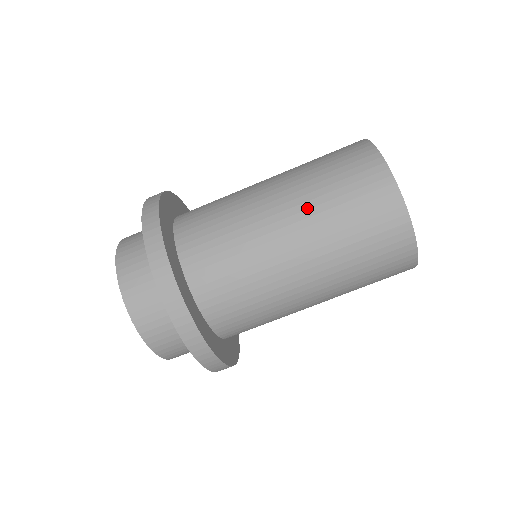
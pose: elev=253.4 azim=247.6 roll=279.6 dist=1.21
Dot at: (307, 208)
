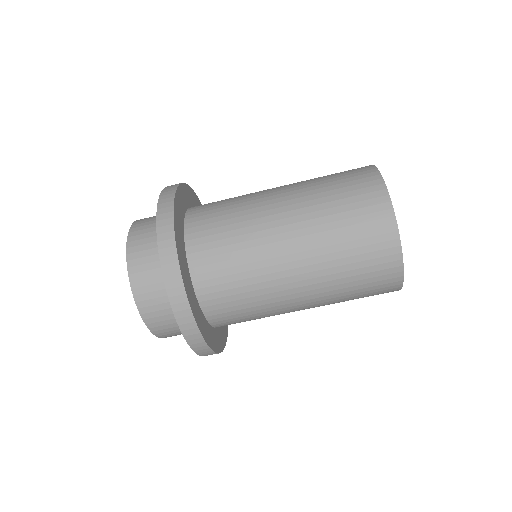
Dot at: (301, 185)
